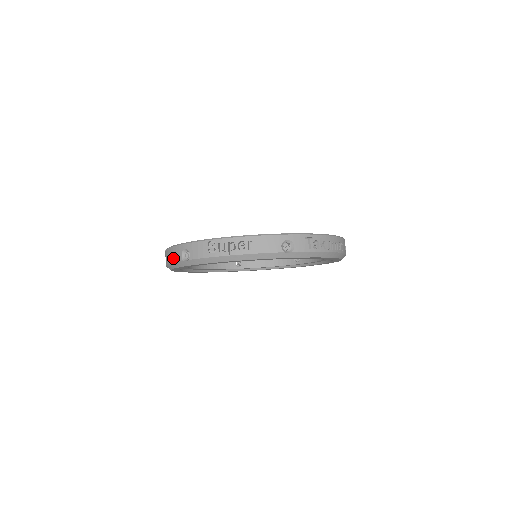
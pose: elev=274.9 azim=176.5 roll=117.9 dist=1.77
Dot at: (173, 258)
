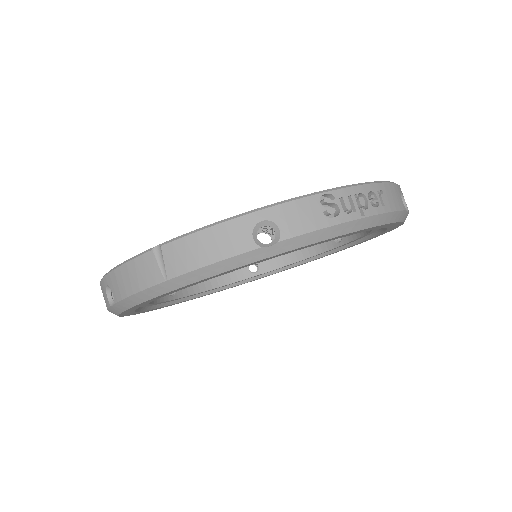
Dot at: (218, 251)
